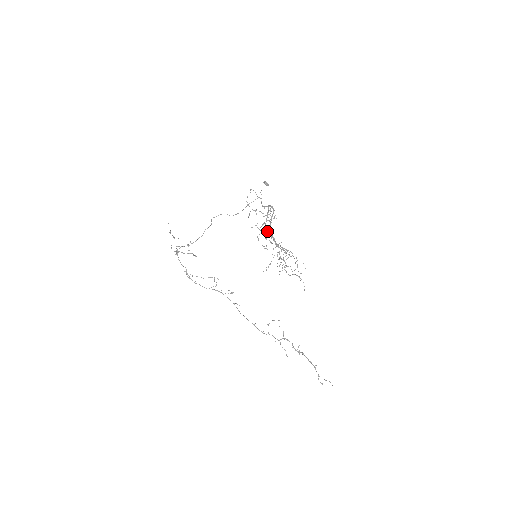
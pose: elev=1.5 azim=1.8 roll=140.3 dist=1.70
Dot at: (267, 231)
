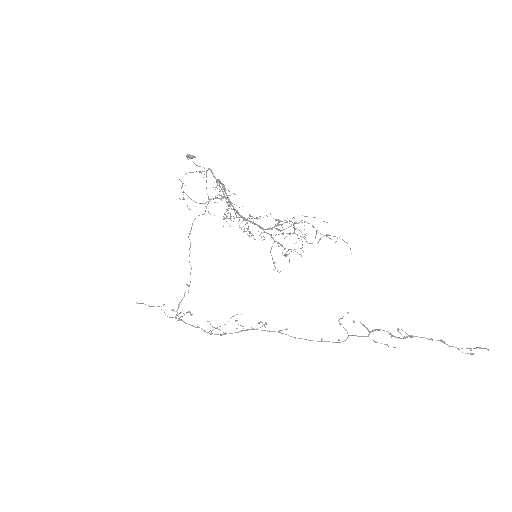
Dot at: occluded
